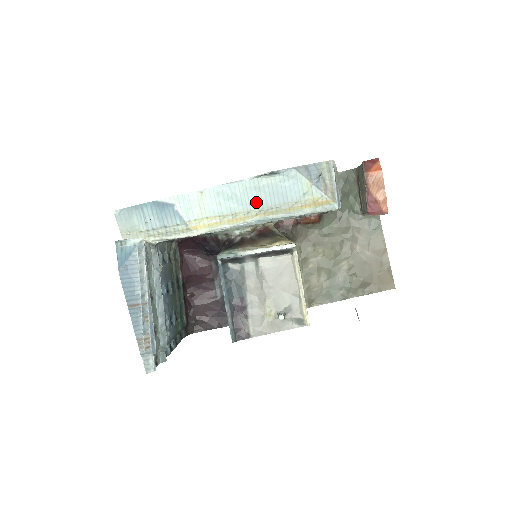
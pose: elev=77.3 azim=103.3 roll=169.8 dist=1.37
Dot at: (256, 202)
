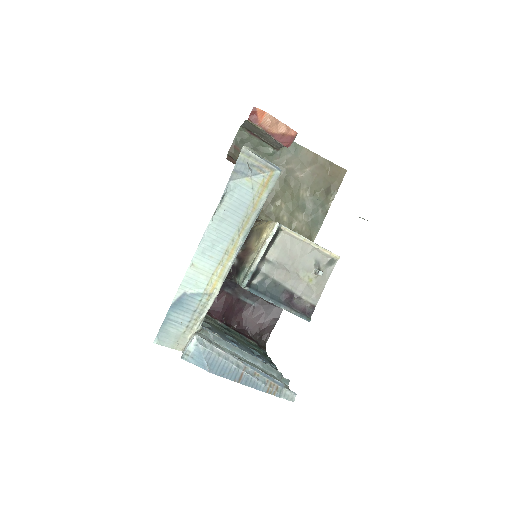
Dot at: (230, 229)
